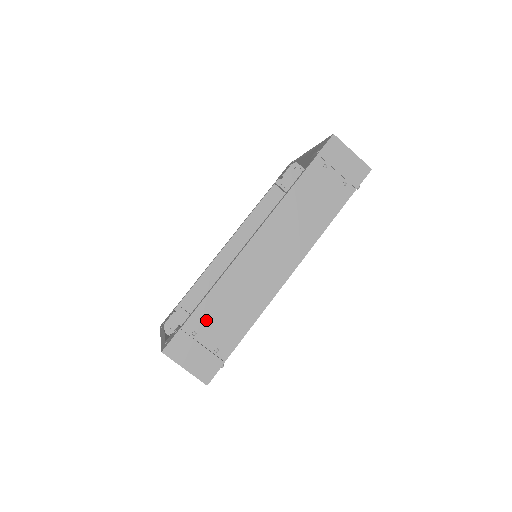
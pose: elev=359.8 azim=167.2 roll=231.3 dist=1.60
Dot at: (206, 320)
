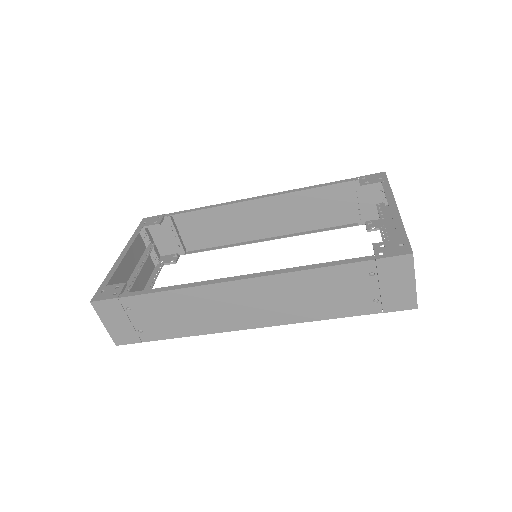
Dot at: (146, 307)
